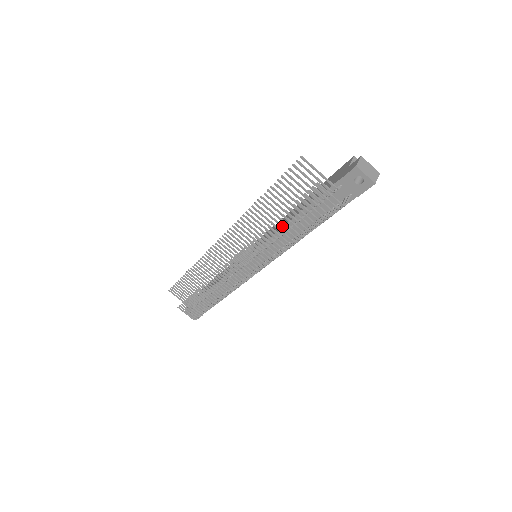
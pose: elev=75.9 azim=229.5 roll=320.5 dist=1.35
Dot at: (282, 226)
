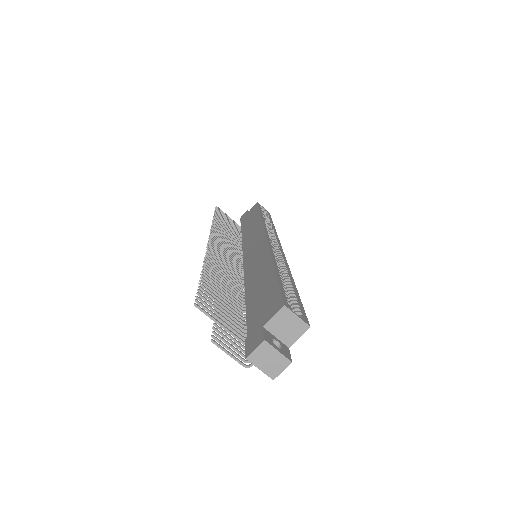
Dot at: occluded
